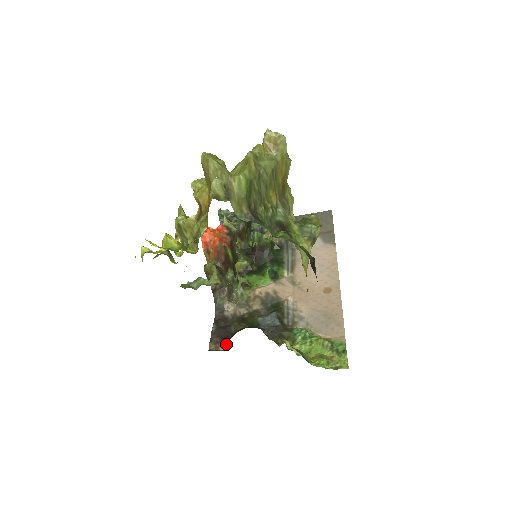
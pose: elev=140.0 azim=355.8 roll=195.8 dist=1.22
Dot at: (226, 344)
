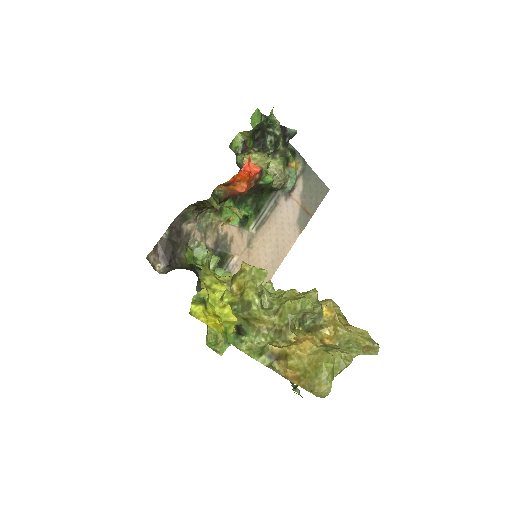
Dot at: (165, 266)
